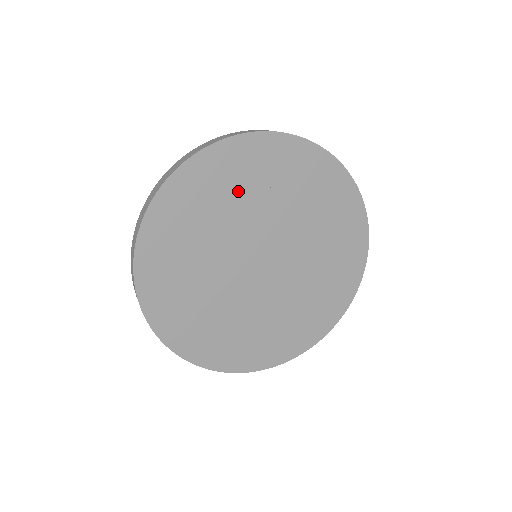
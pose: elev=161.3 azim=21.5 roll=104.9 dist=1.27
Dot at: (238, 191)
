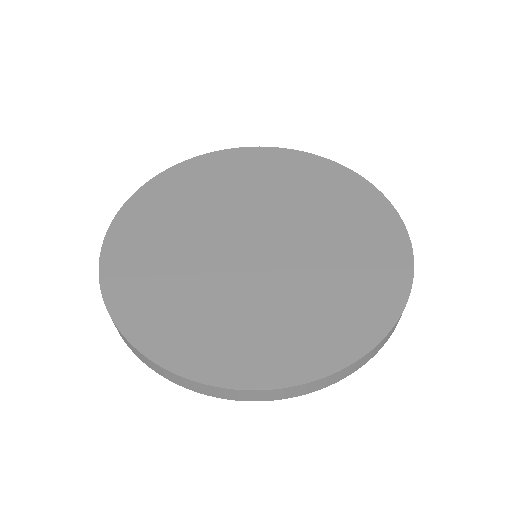
Dot at: (209, 189)
